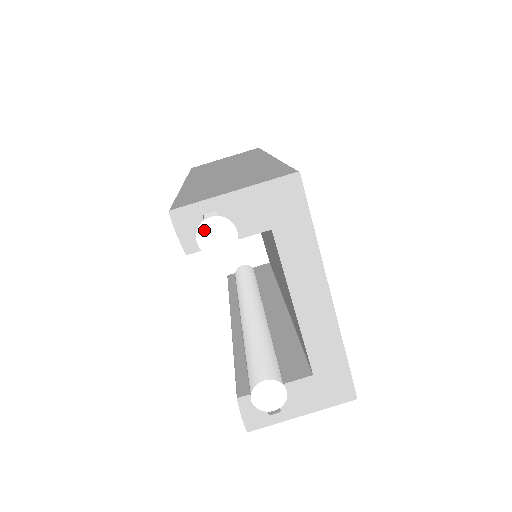
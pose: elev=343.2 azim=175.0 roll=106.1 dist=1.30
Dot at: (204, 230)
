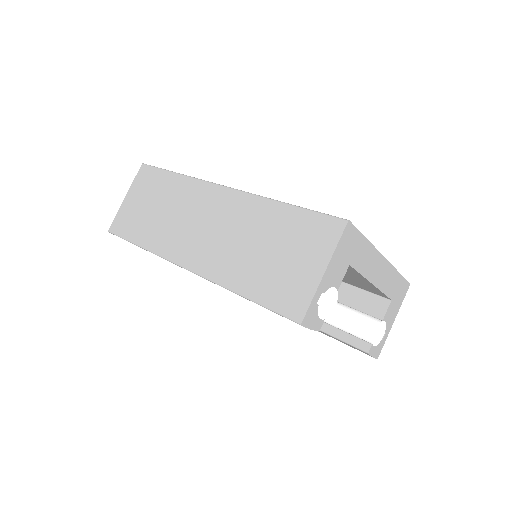
Dot at: (321, 309)
